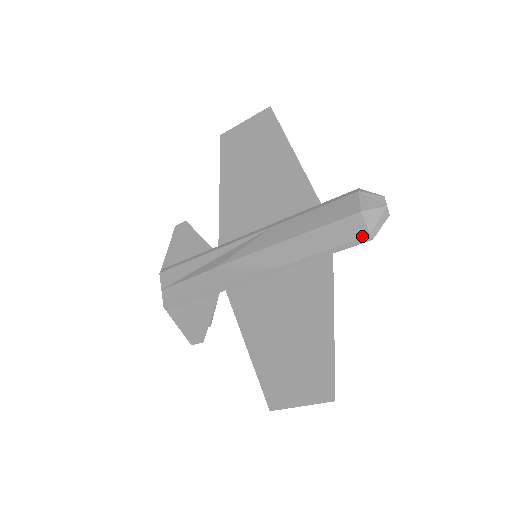
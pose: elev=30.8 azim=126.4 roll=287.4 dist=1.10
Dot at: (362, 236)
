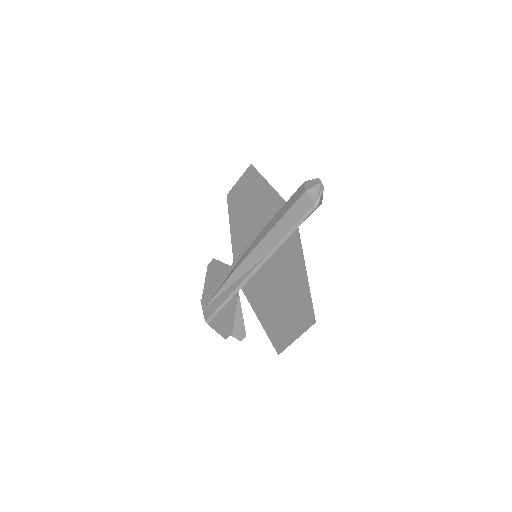
Dot at: (310, 206)
